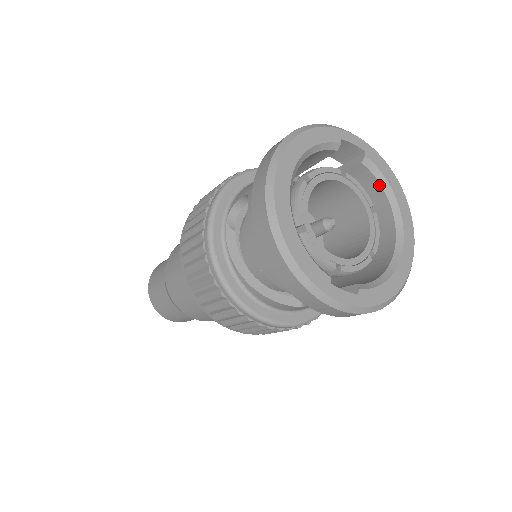
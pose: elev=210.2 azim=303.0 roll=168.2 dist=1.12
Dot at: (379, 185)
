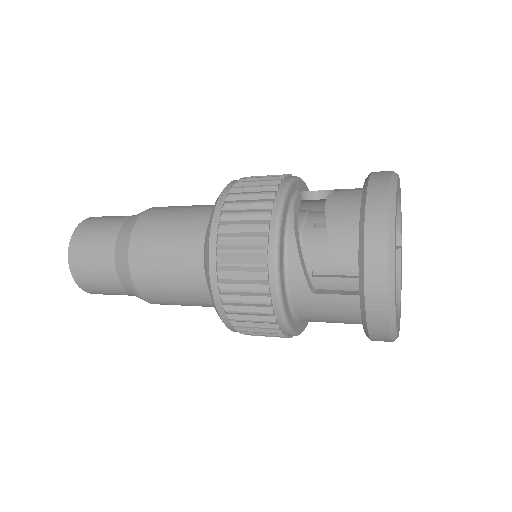
Dot at: occluded
